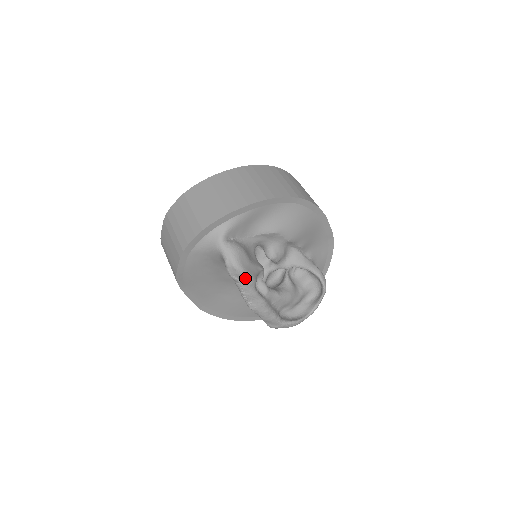
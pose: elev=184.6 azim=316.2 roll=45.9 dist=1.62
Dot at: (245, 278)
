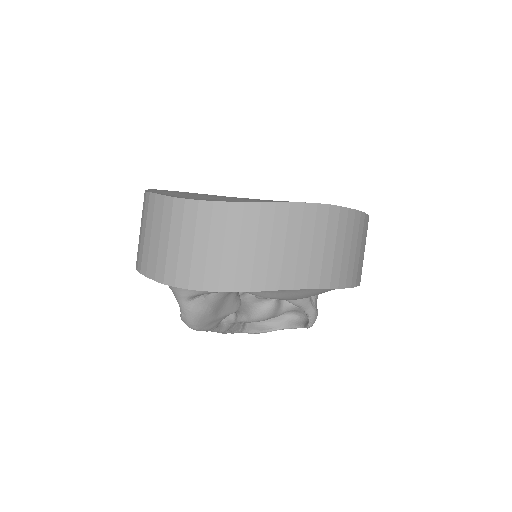
Dot at: occluded
